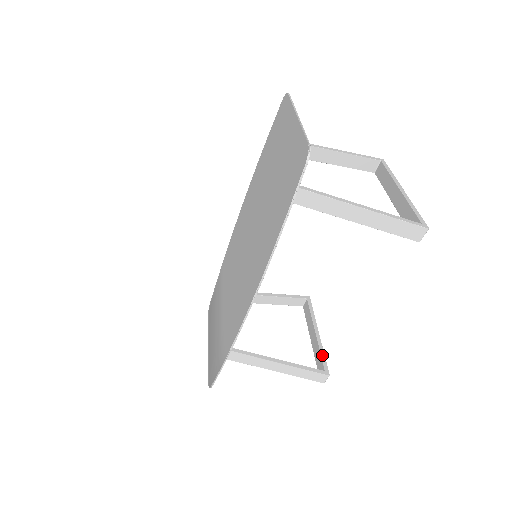
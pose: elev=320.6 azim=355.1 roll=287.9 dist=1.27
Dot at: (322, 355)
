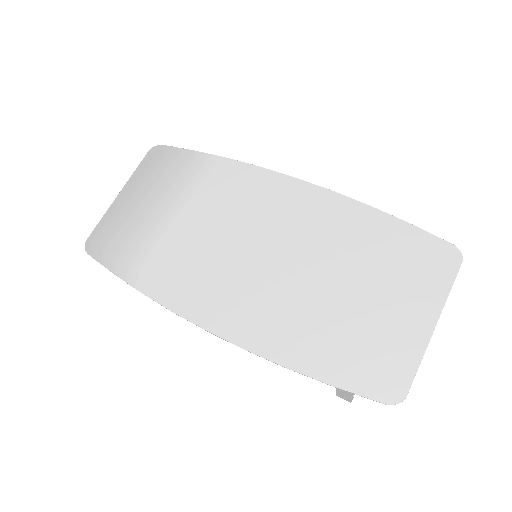
Dot at: occluded
